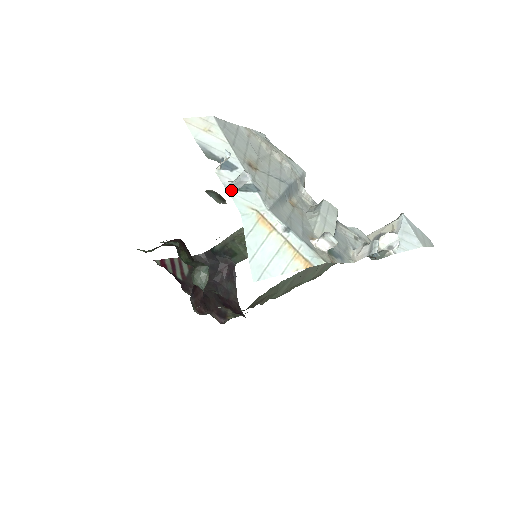
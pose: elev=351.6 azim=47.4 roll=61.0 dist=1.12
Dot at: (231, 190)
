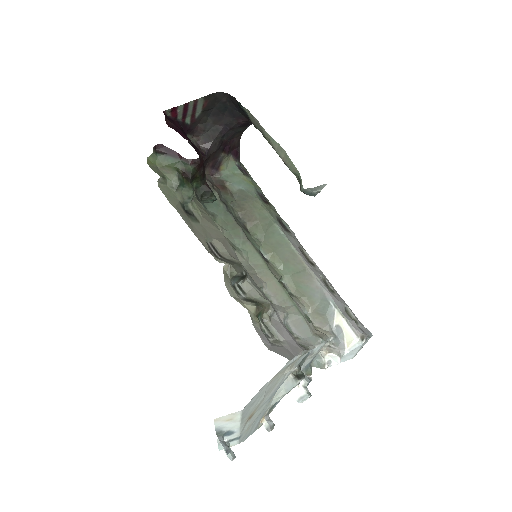
Dot at: (221, 445)
